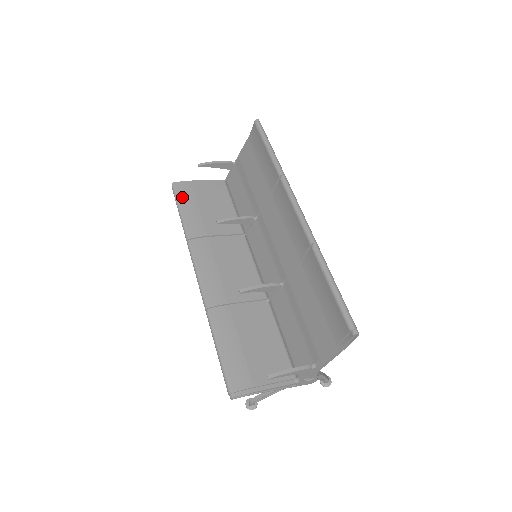
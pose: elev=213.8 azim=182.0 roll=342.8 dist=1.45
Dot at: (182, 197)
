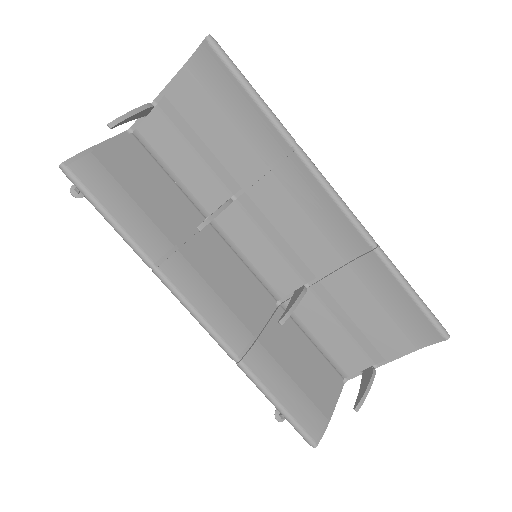
Dot at: (98, 189)
